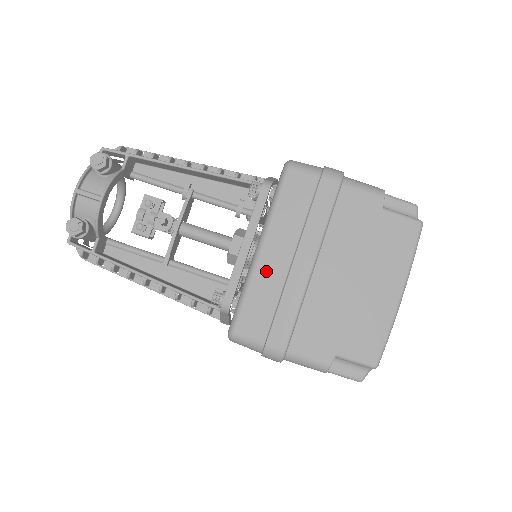
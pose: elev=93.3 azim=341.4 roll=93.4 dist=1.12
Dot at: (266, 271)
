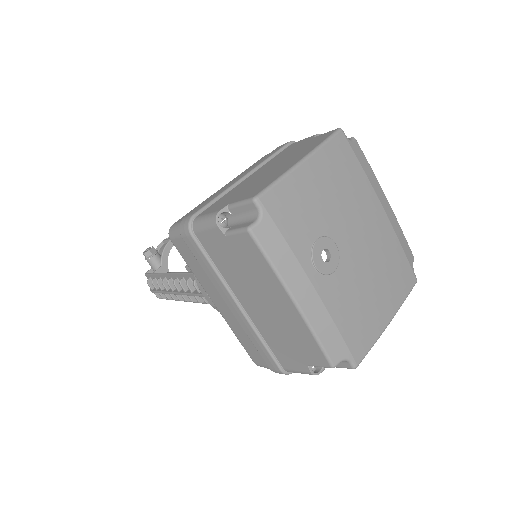
Dot at: occluded
